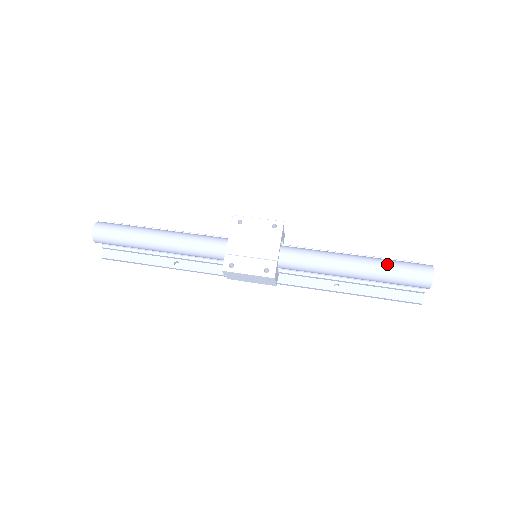
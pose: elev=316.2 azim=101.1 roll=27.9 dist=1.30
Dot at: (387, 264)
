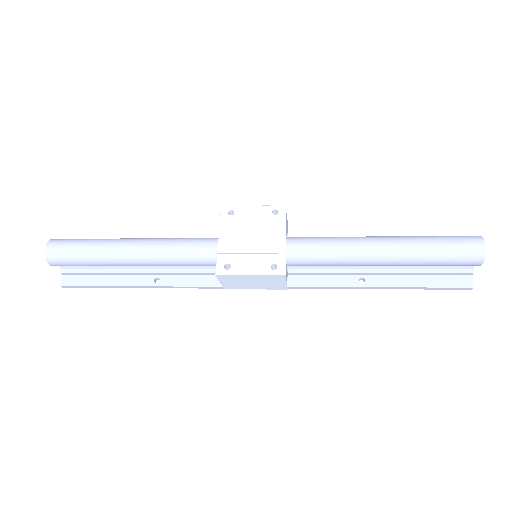
Dot at: (424, 240)
